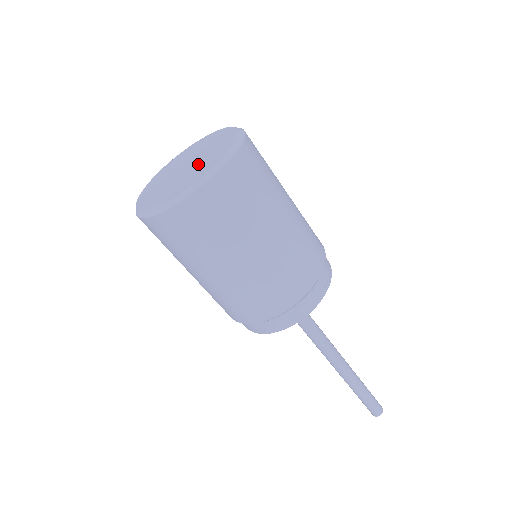
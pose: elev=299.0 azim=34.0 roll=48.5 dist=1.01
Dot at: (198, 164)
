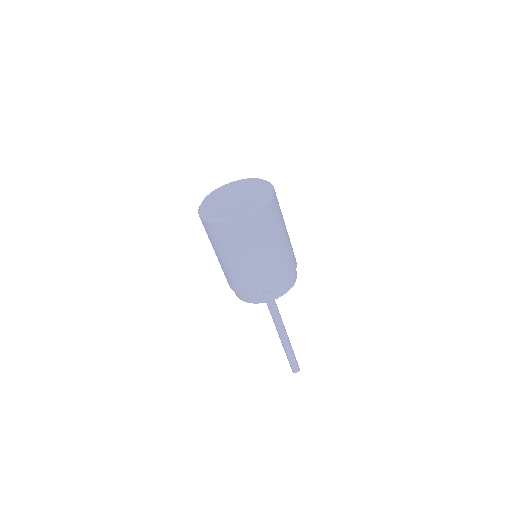
Dot at: (236, 203)
